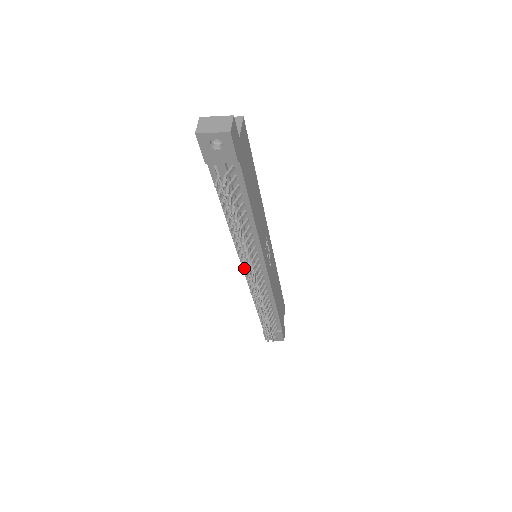
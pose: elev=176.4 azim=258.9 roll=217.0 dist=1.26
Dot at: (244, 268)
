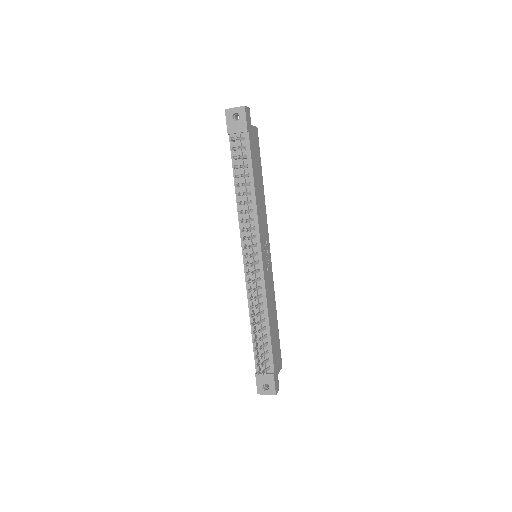
Dot at: (243, 238)
